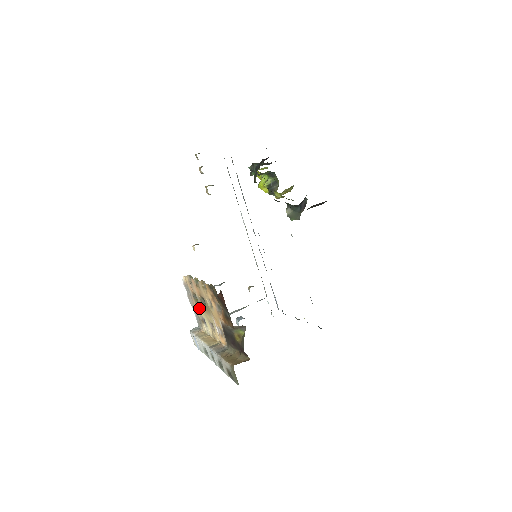
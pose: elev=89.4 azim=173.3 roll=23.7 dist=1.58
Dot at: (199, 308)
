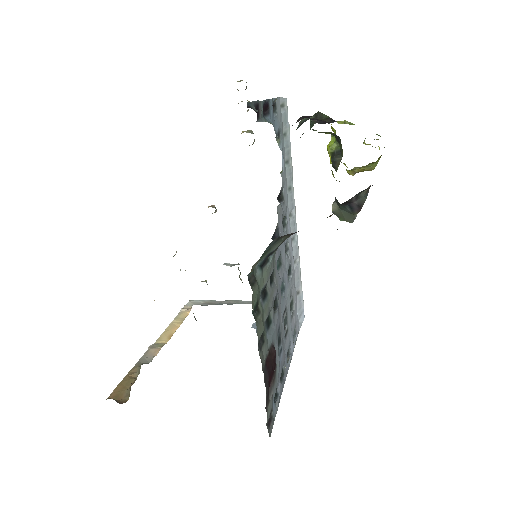
Dot at: occluded
